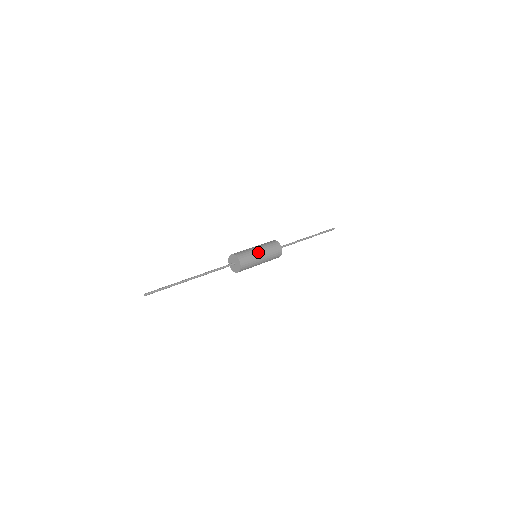
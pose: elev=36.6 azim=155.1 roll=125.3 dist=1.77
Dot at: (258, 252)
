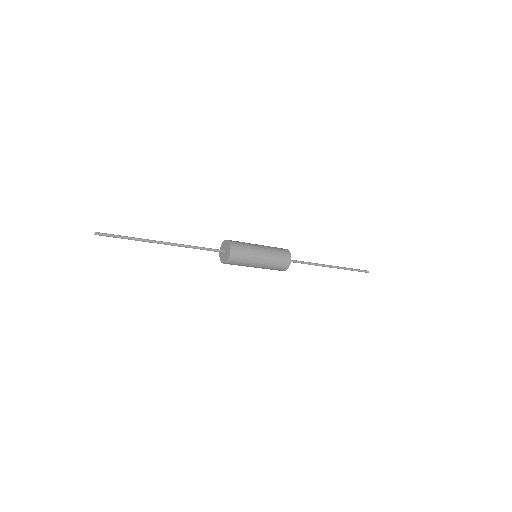
Dot at: (259, 254)
